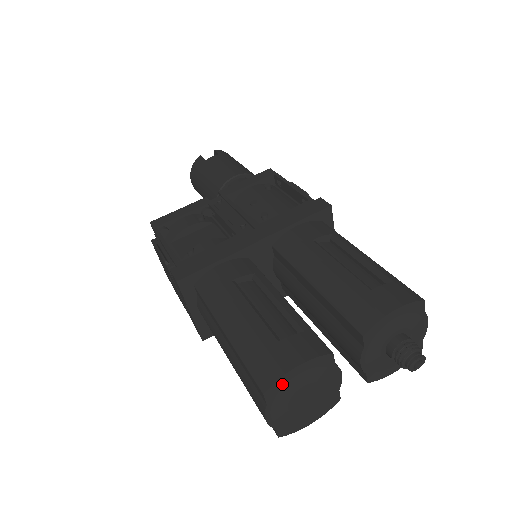
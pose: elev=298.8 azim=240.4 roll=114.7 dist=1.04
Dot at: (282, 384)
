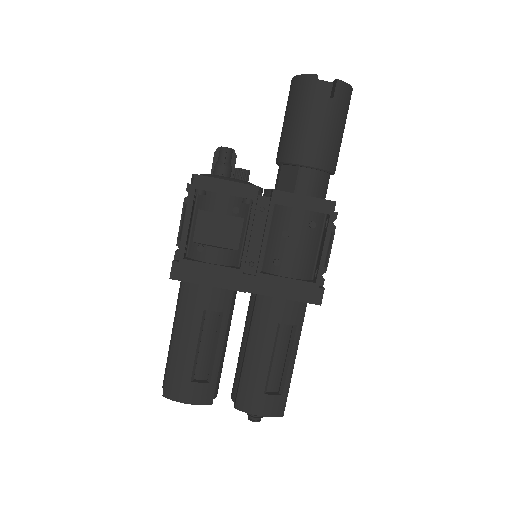
Dot at: (175, 398)
